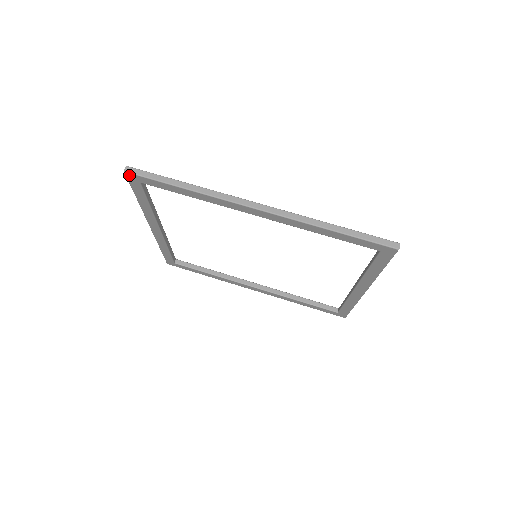
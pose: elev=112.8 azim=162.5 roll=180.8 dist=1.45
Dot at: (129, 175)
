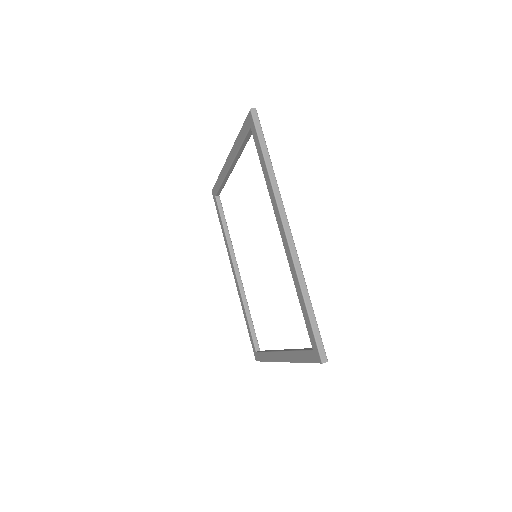
Dot at: (250, 115)
